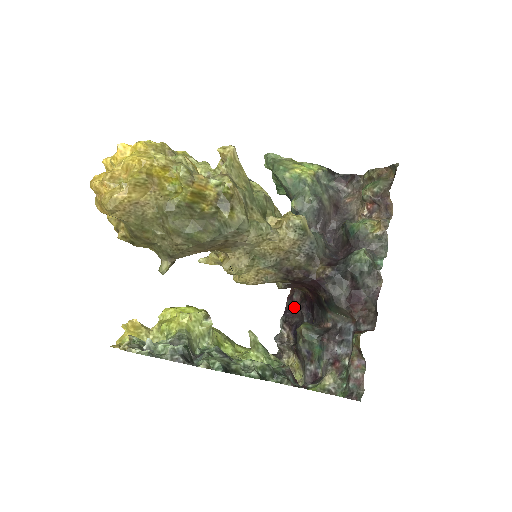
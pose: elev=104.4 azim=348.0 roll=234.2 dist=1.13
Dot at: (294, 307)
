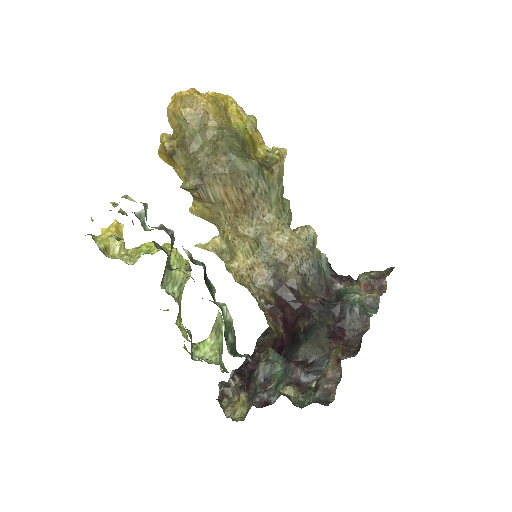
Dot at: (253, 362)
